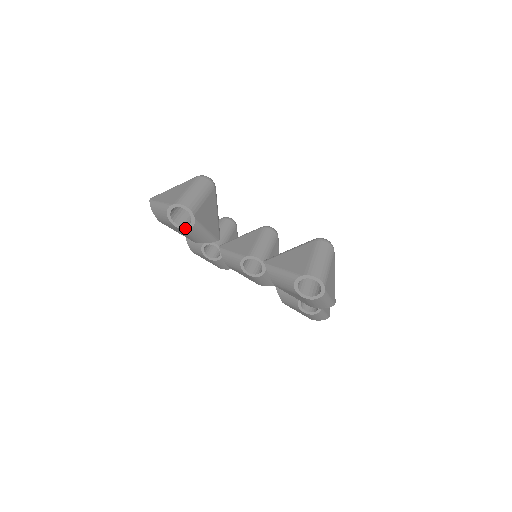
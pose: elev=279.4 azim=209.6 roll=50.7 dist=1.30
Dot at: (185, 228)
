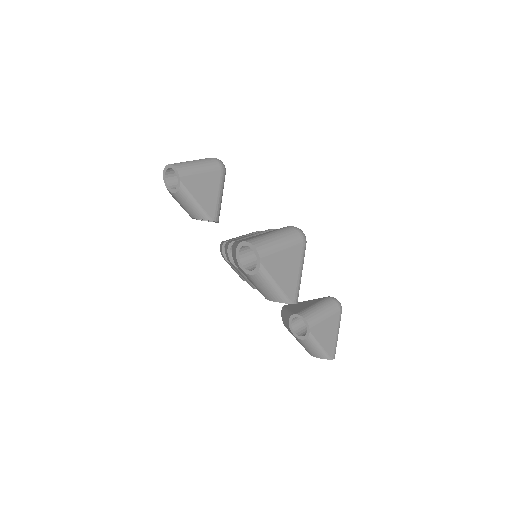
Dot at: (174, 191)
